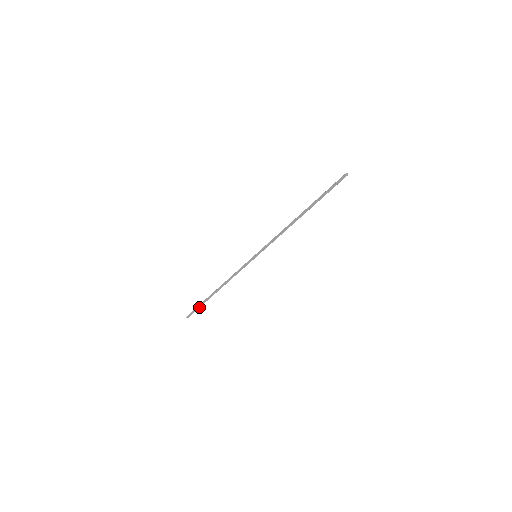
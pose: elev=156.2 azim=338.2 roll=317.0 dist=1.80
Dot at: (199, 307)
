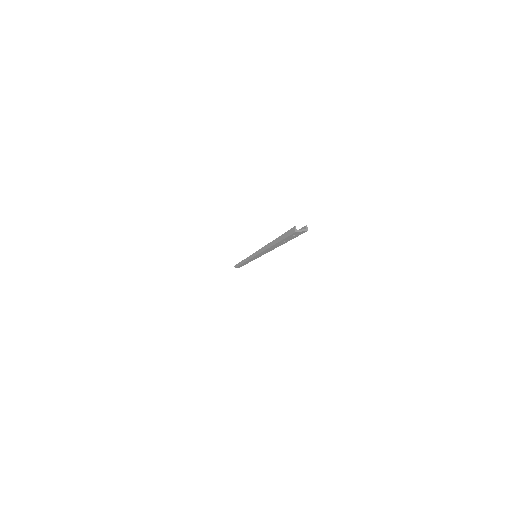
Dot at: (237, 266)
